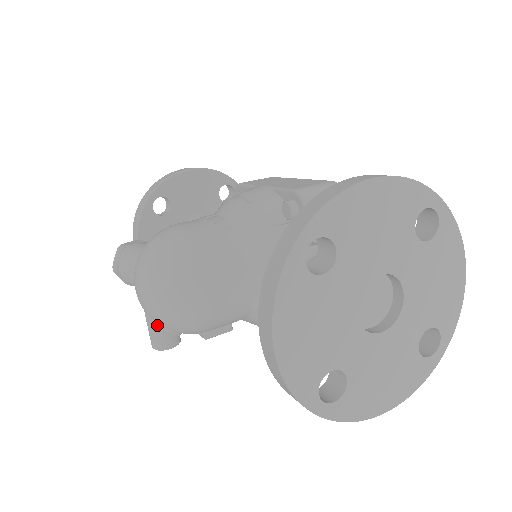
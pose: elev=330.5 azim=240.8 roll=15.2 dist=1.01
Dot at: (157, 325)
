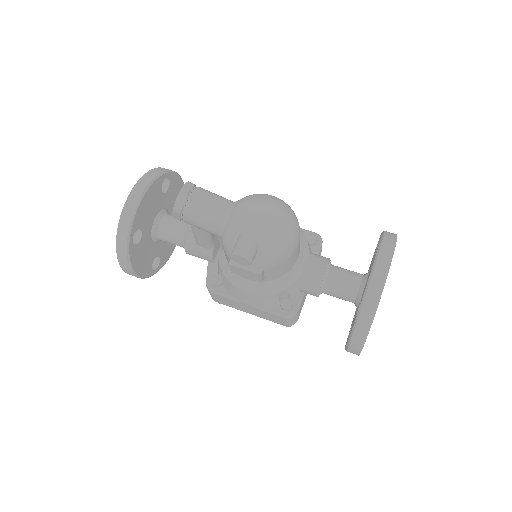
Dot at: (257, 241)
